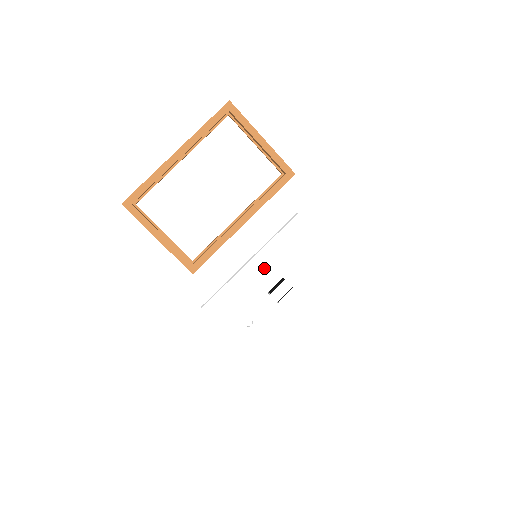
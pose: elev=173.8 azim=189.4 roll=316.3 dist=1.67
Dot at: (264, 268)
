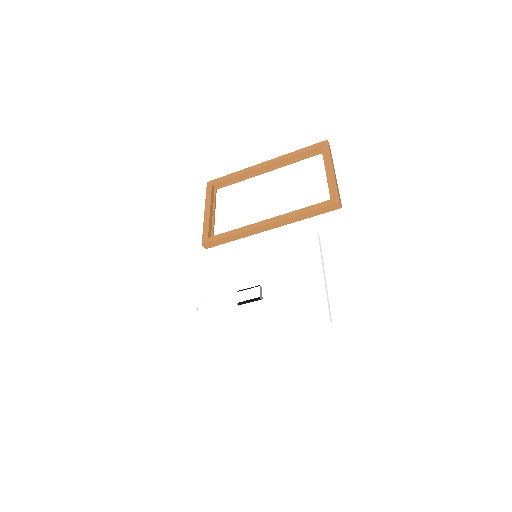
Dot at: (252, 266)
